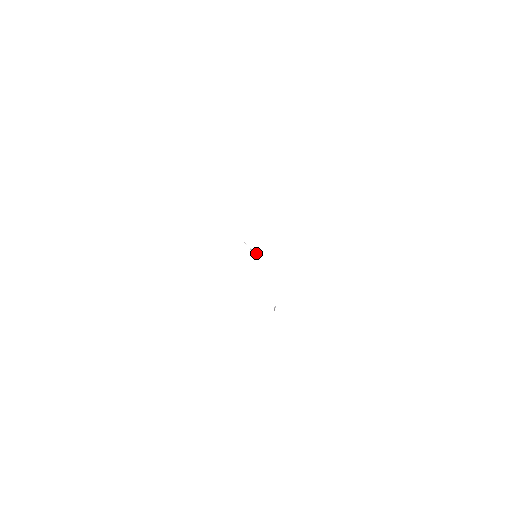
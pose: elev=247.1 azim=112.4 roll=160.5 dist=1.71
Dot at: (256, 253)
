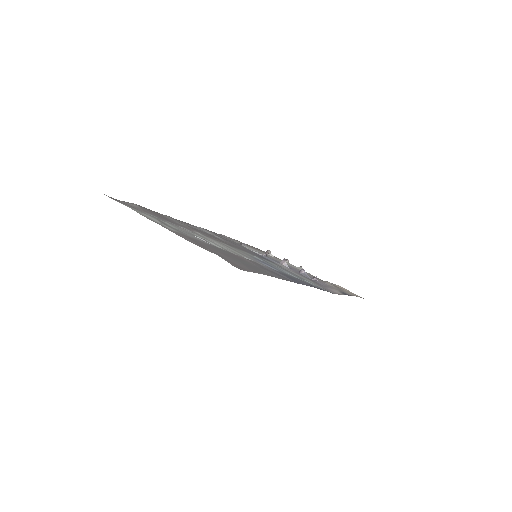
Dot at: (258, 257)
